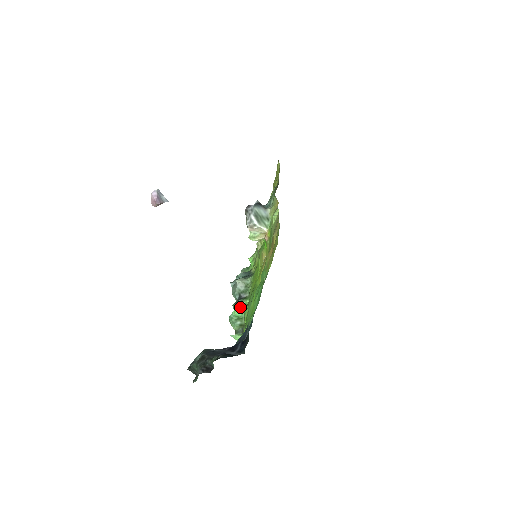
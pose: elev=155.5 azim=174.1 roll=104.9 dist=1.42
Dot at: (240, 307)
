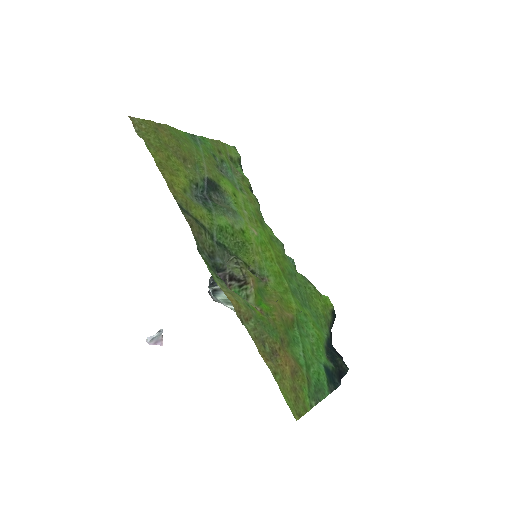
Dot at: occluded
